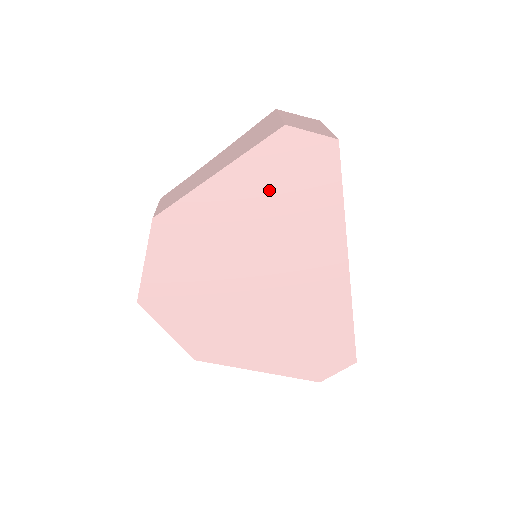
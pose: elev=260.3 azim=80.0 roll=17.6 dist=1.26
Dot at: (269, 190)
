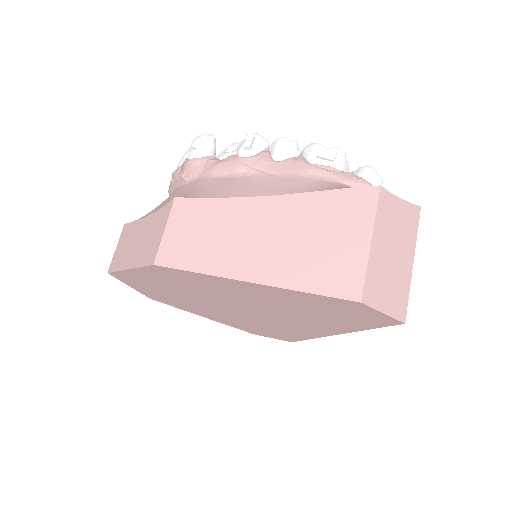
Dot at: (300, 304)
